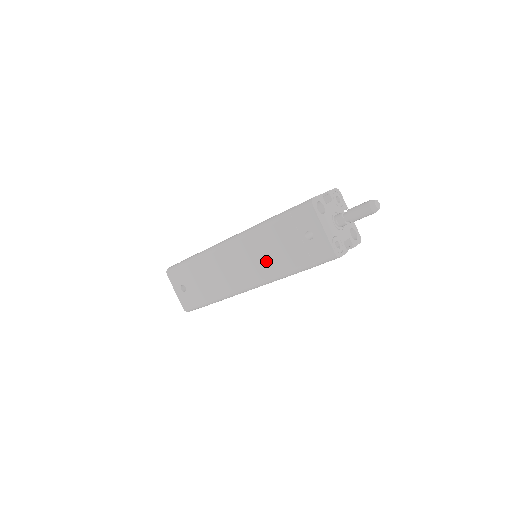
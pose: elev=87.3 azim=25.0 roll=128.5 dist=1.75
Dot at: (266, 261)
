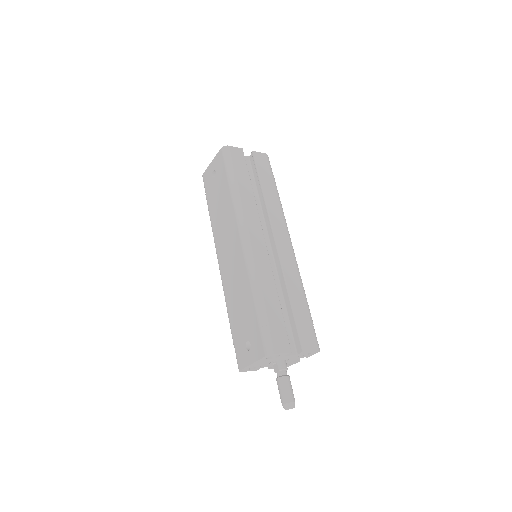
Dot at: (233, 289)
